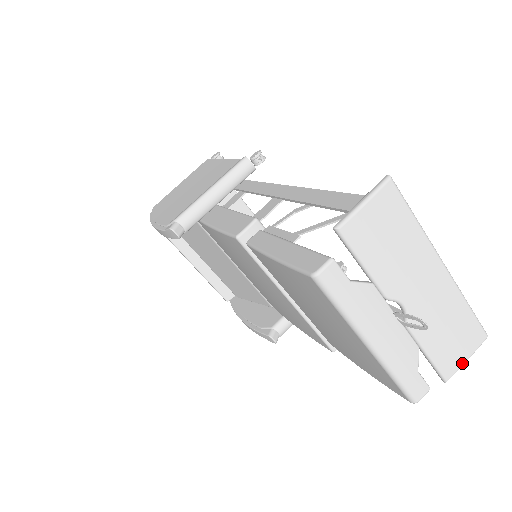
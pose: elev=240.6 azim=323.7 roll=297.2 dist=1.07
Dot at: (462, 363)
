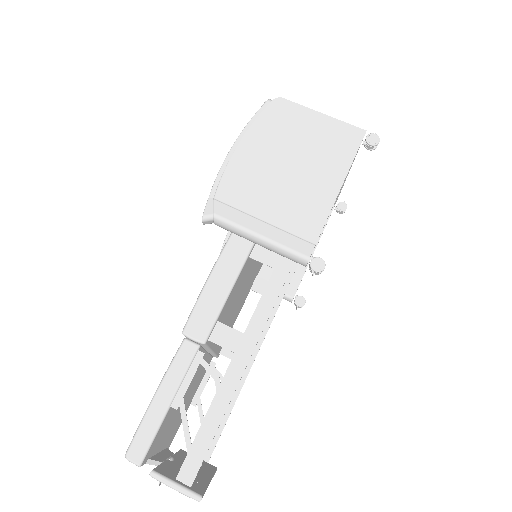
Dot at: occluded
